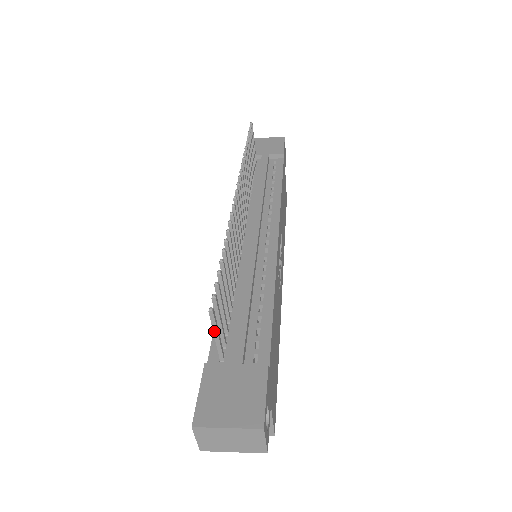
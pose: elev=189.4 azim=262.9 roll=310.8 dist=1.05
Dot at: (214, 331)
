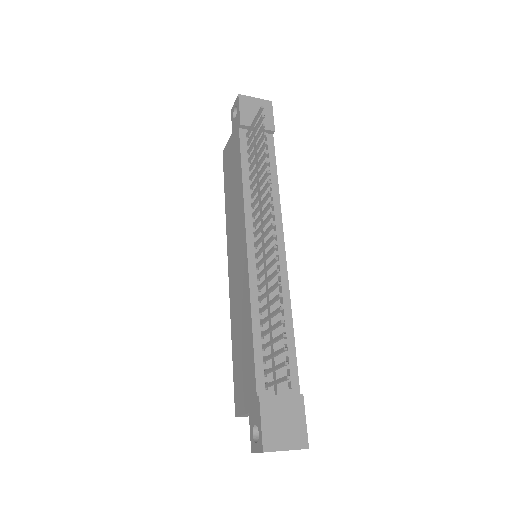
Dot at: (278, 382)
